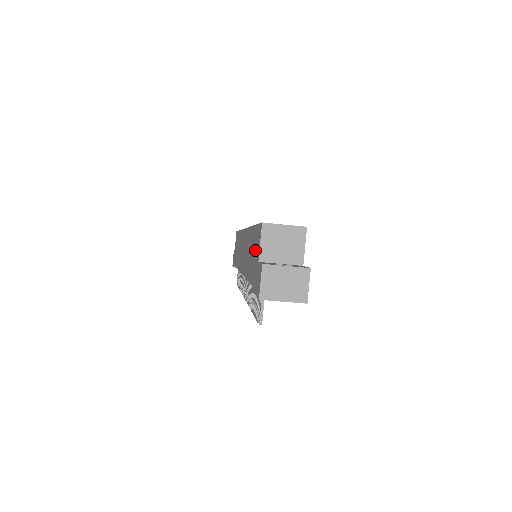
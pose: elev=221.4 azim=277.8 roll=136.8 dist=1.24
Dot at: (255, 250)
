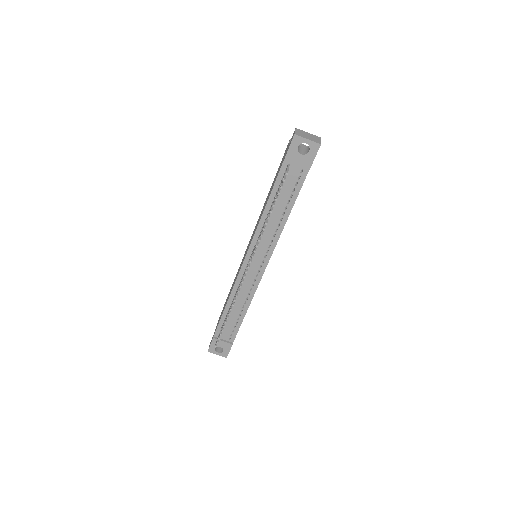
Dot at: (280, 165)
